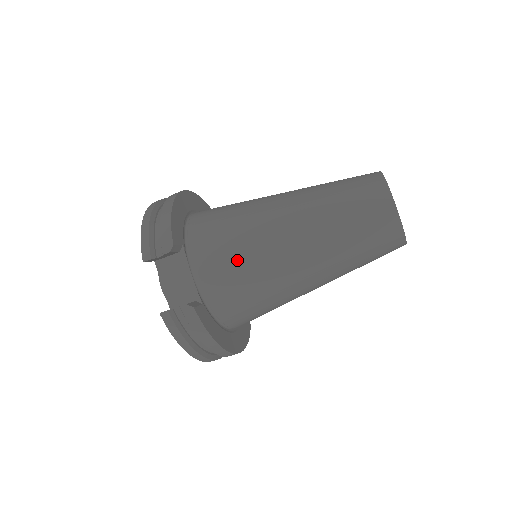
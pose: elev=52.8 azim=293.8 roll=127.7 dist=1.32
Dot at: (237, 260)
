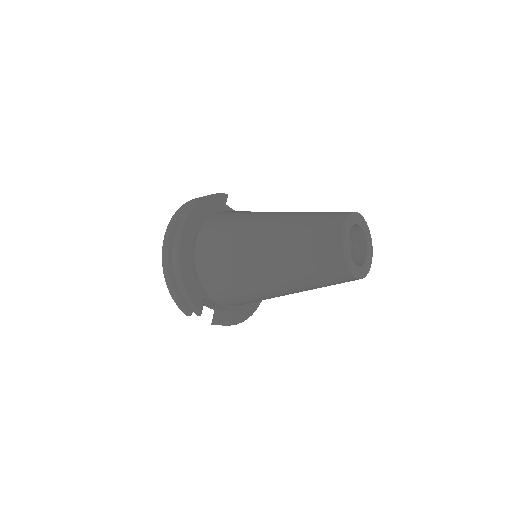
Dot at: (246, 300)
